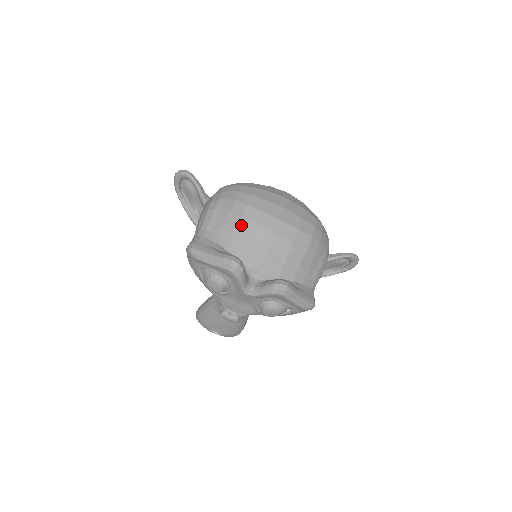
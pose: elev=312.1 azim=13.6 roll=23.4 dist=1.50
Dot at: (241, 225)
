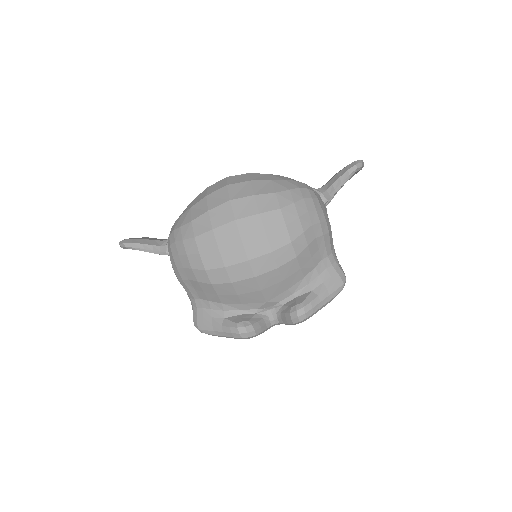
Dot at: (217, 289)
